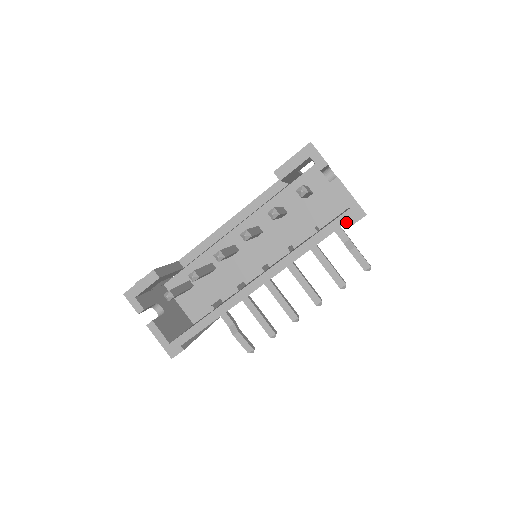
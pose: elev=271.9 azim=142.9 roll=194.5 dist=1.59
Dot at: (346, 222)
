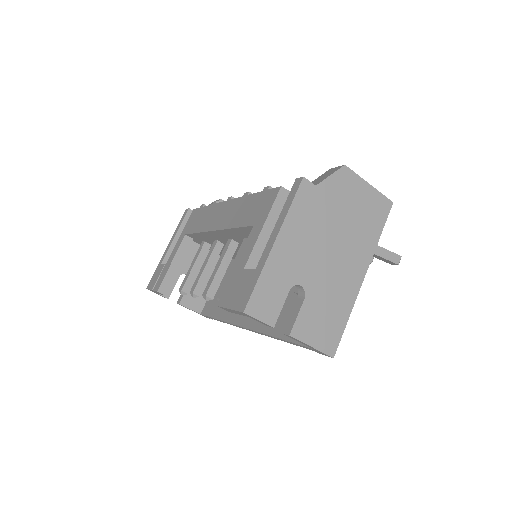
Dot at: occluded
